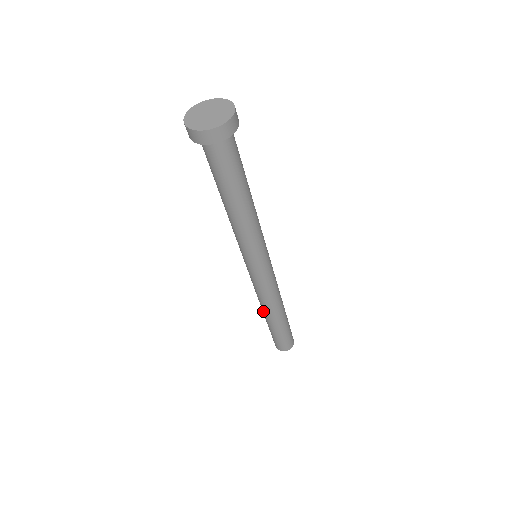
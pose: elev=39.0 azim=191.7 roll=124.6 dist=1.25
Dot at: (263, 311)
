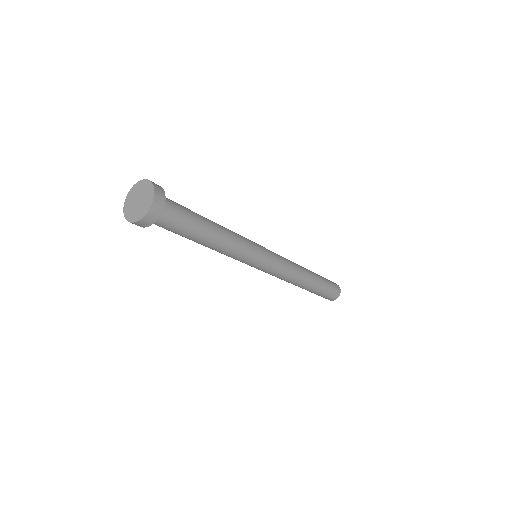
Dot at: occluded
